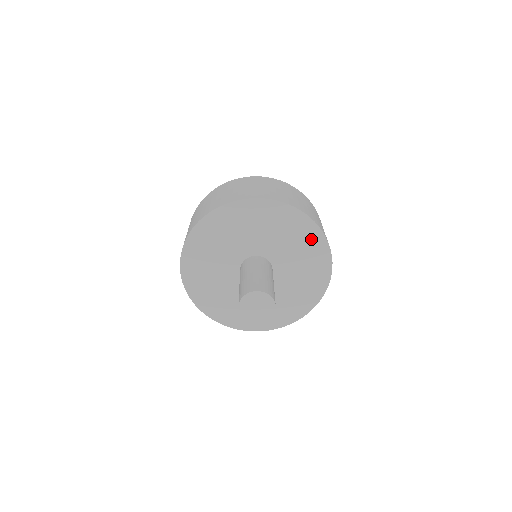
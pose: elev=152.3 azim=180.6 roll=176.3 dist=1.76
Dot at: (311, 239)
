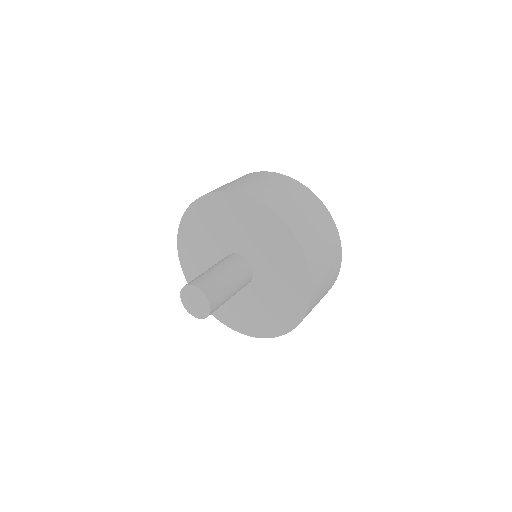
Dot at: (294, 305)
